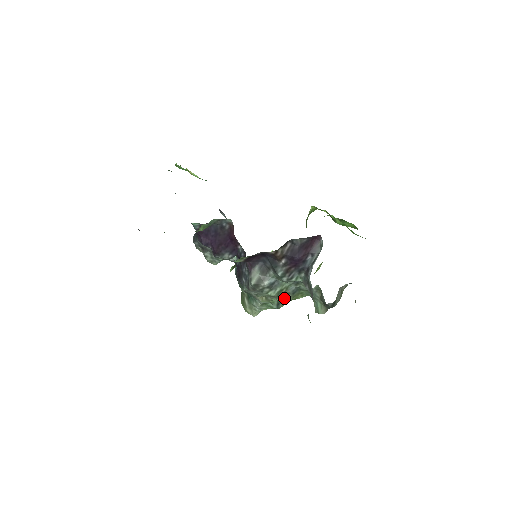
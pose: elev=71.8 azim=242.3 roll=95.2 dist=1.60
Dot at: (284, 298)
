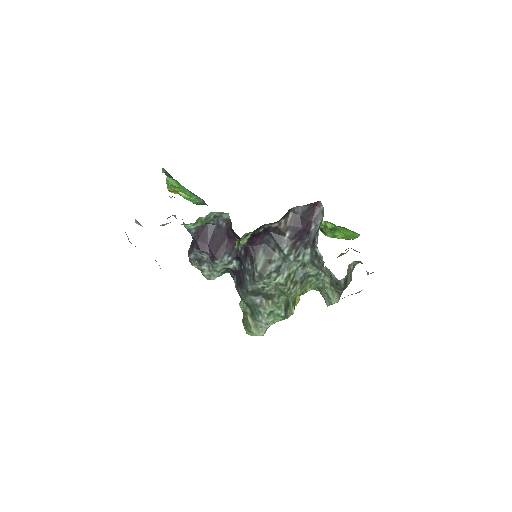
Dot at: (293, 289)
